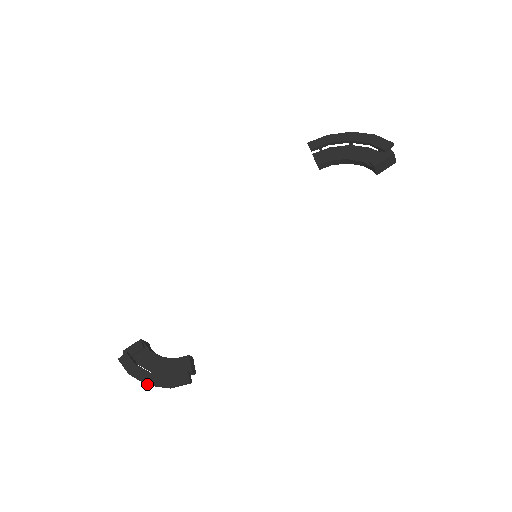
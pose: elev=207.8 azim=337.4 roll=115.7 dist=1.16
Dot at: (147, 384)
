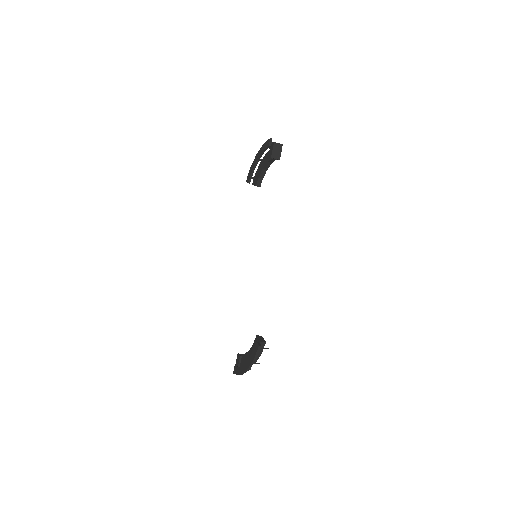
Dot at: (246, 369)
